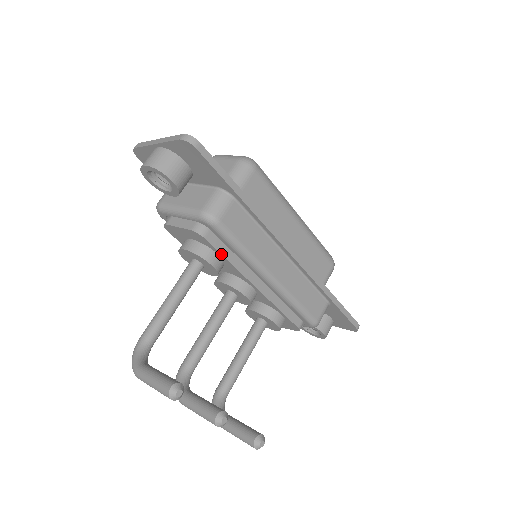
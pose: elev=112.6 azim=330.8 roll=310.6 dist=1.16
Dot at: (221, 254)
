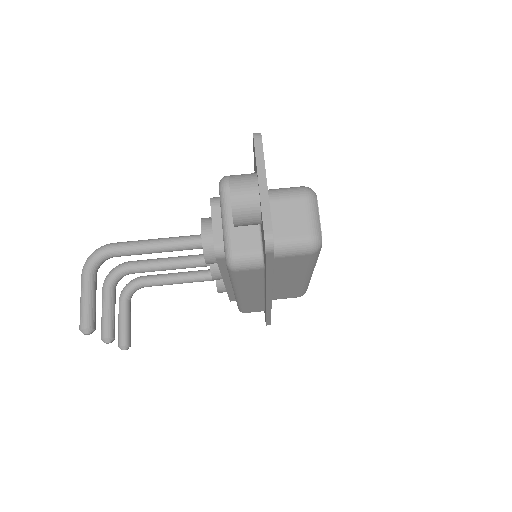
Dot at: (219, 267)
